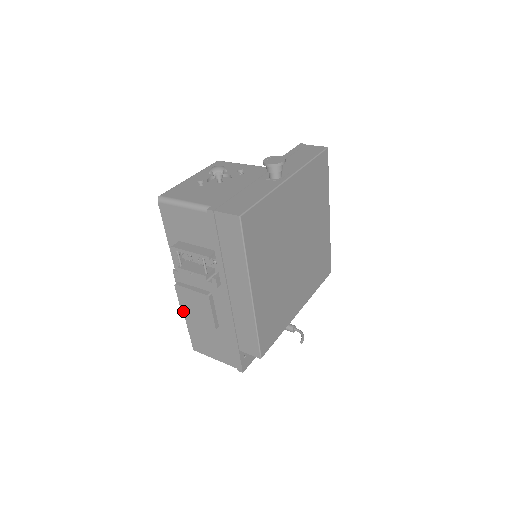
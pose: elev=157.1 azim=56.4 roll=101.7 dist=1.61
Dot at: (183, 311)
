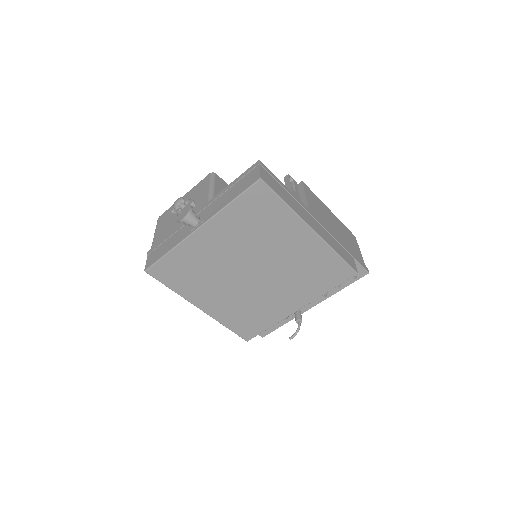
Dot at: occluded
